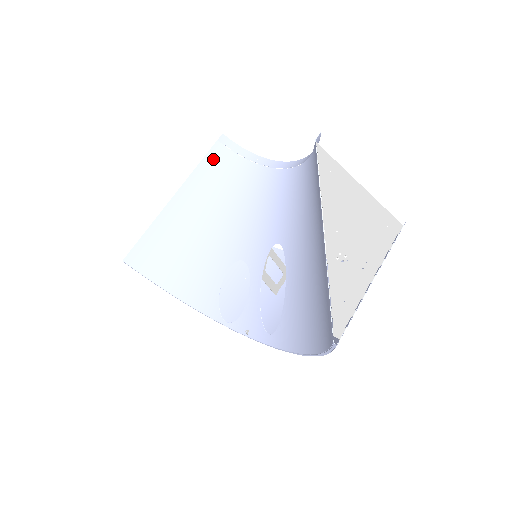
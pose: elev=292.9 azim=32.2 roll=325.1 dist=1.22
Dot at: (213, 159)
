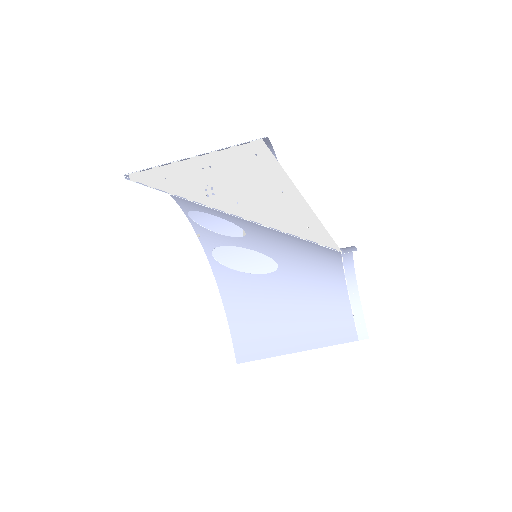
Dot at: occluded
